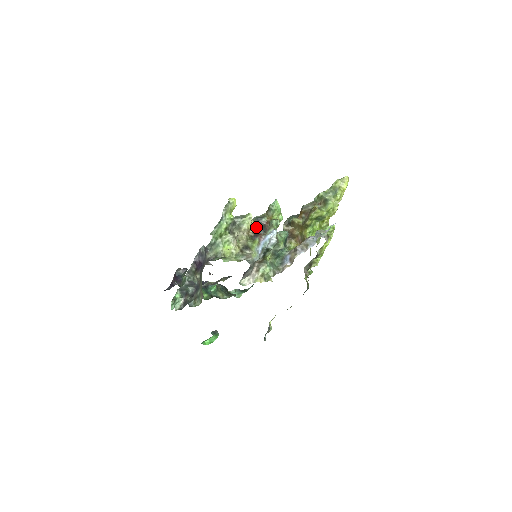
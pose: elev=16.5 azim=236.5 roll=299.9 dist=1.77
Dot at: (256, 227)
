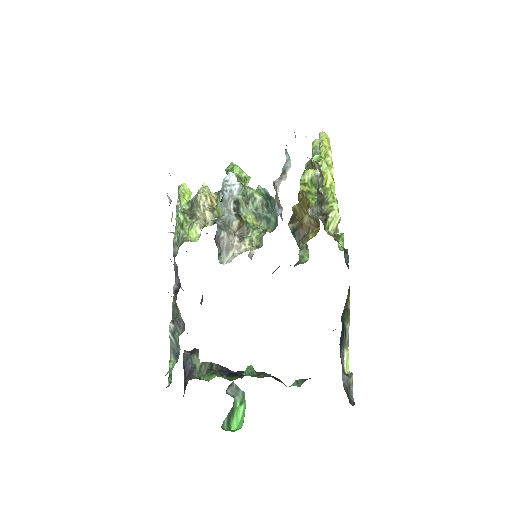
Dot at: occluded
